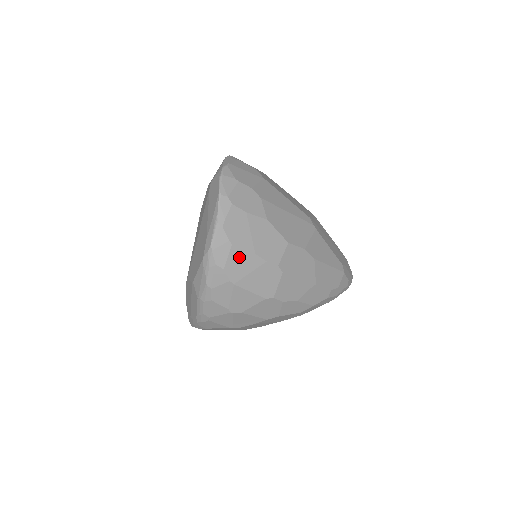
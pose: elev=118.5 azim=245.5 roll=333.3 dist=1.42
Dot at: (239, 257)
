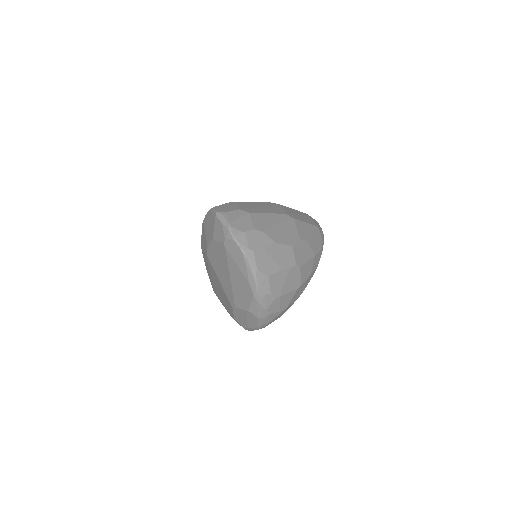
Dot at: (275, 279)
